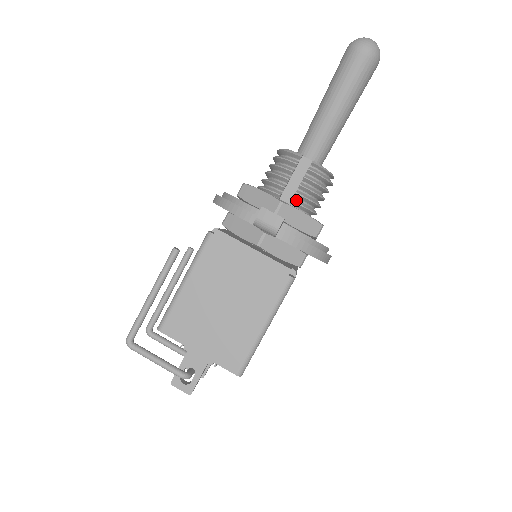
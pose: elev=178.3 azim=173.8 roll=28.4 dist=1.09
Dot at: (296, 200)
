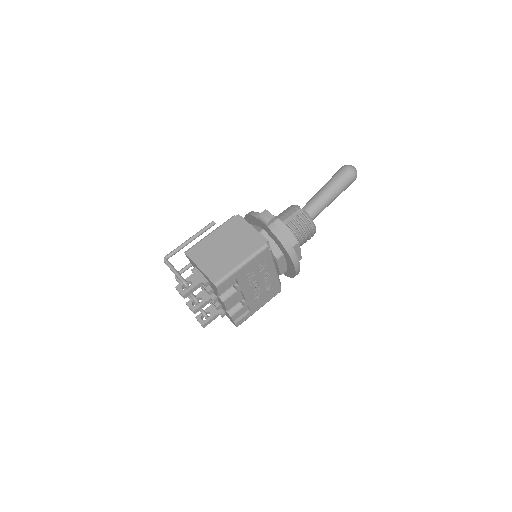
Dot at: (288, 226)
